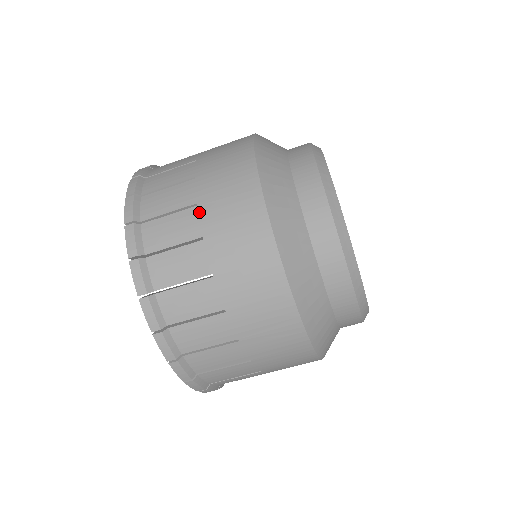
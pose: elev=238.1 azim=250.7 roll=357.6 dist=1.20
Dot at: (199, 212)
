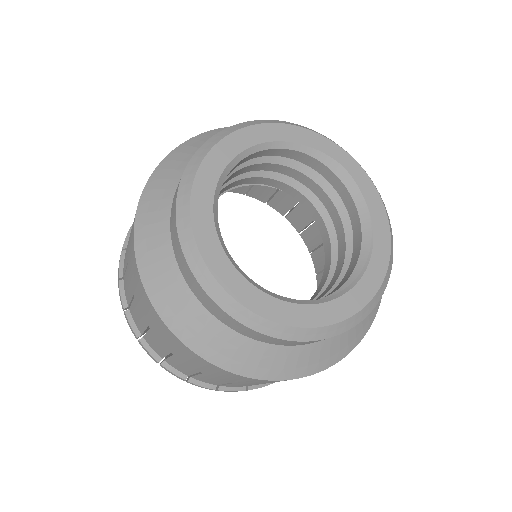
Dot at: occluded
